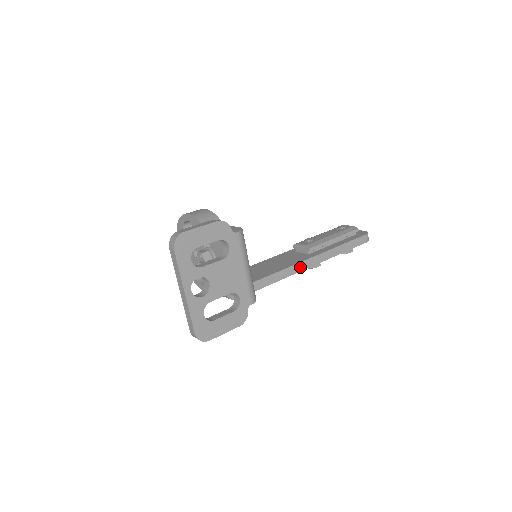
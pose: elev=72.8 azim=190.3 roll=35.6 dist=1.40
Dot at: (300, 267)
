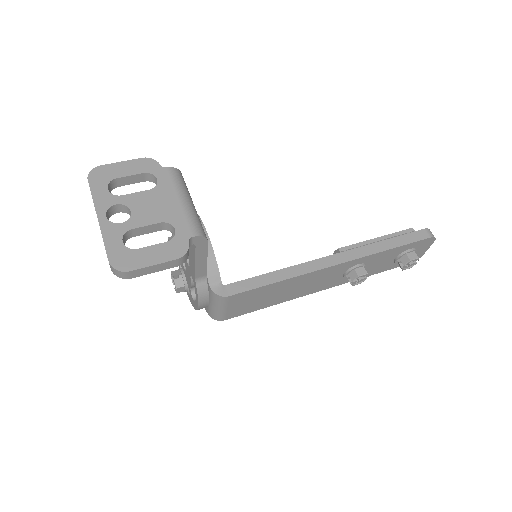
Dot at: (323, 263)
